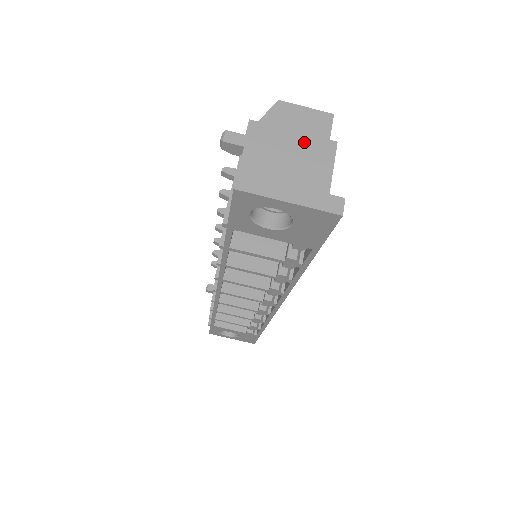
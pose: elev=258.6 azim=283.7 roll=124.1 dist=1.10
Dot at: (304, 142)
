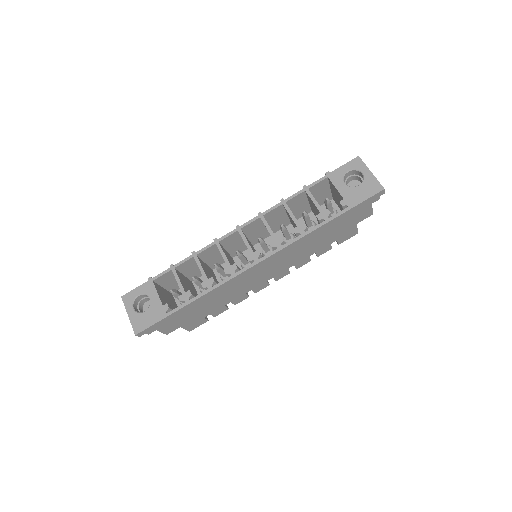
Dot at: occluded
